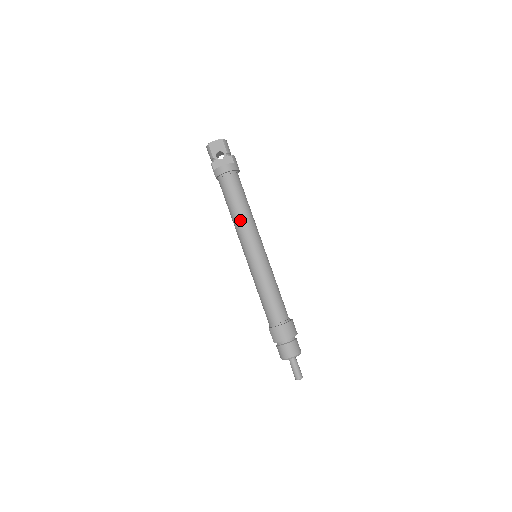
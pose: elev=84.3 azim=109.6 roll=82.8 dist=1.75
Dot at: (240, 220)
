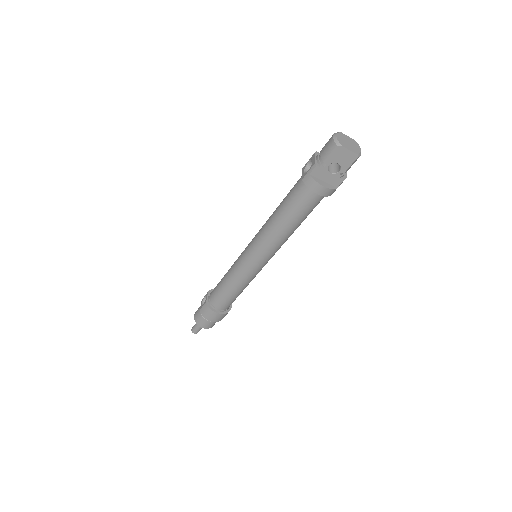
Dot at: (276, 234)
